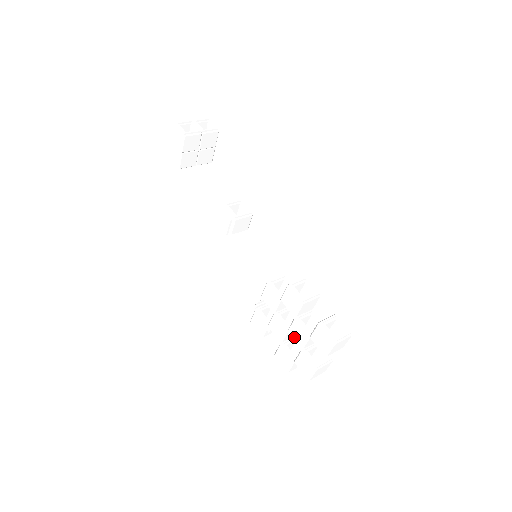
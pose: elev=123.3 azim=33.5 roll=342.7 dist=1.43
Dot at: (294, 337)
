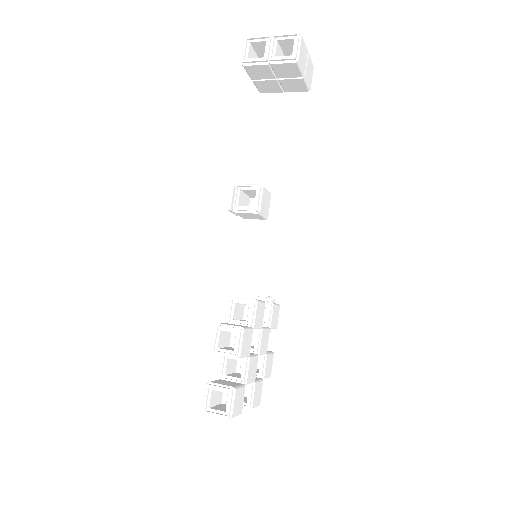
Dot at: occluded
